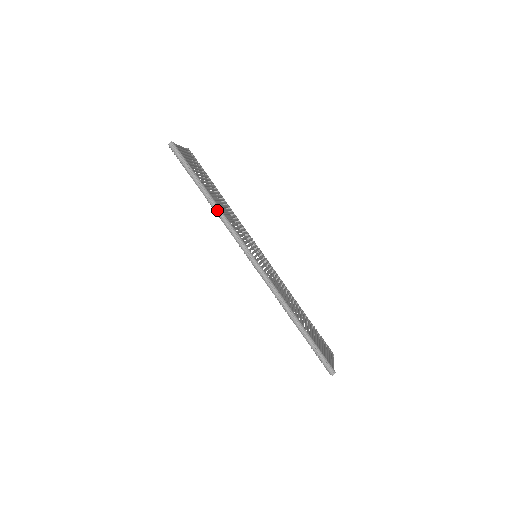
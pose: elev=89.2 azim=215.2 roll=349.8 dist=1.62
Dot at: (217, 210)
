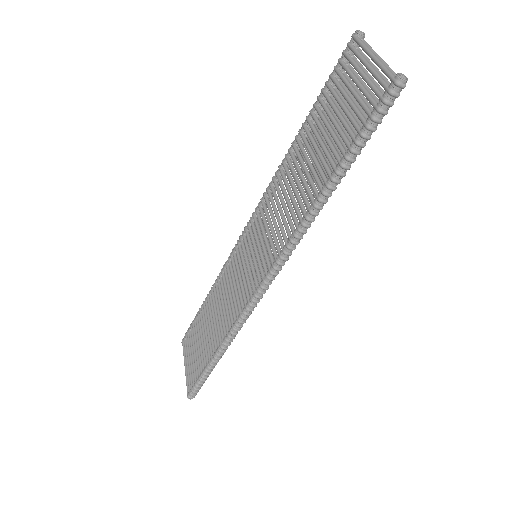
Dot at: (313, 218)
